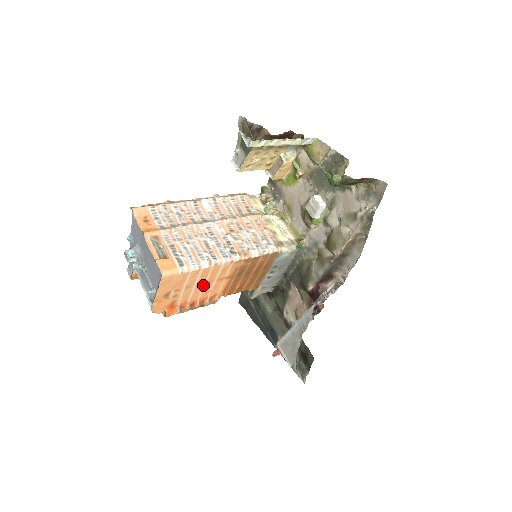
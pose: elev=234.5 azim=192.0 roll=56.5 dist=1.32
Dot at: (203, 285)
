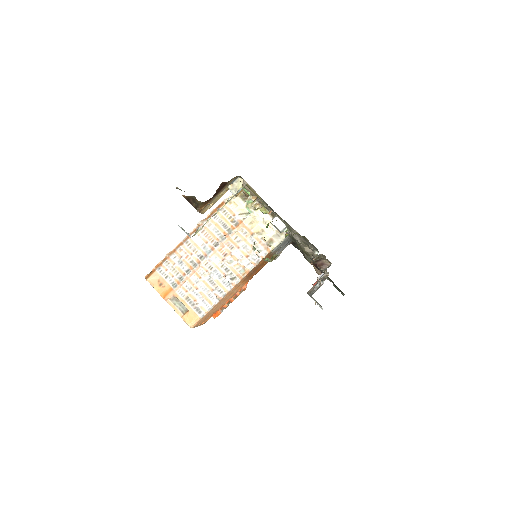
Dot at: (226, 298)
